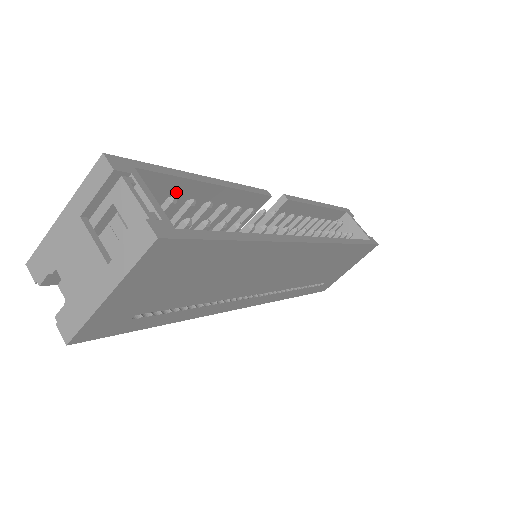
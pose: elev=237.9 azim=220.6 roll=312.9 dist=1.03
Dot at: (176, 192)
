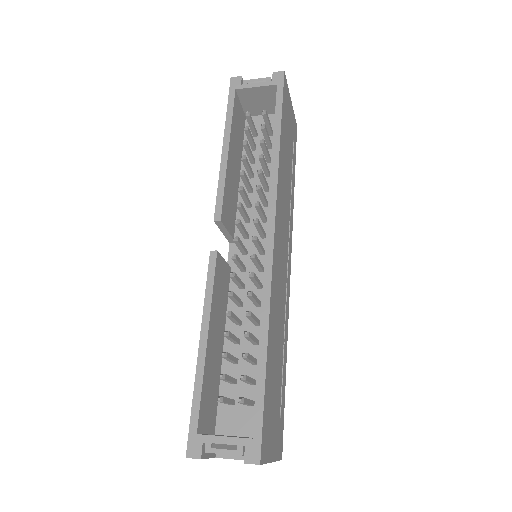
Dot at: (208, 377)
